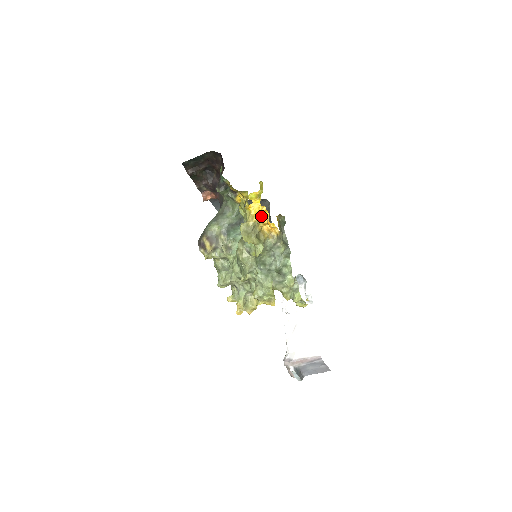
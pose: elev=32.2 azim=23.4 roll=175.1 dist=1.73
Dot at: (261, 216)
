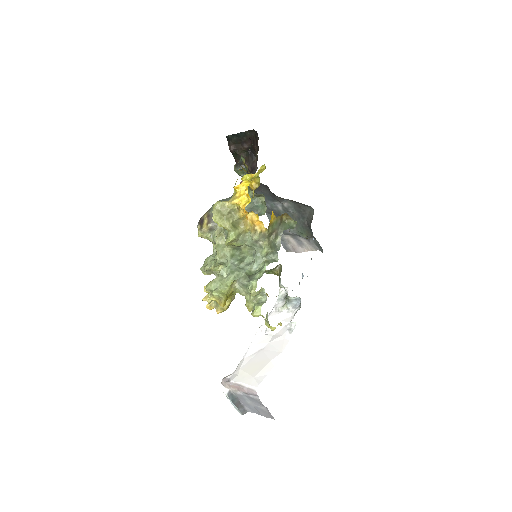
Dot at: (243, 201)
